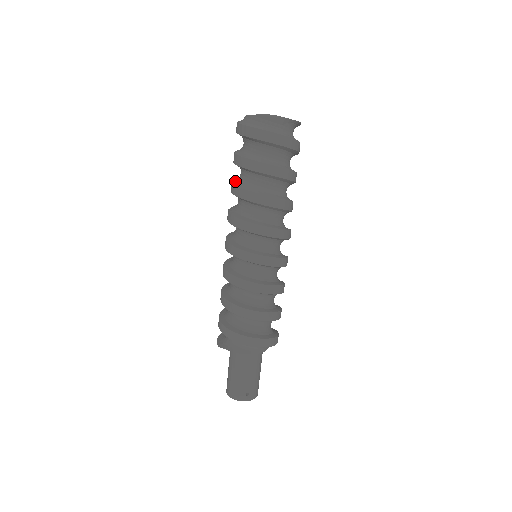
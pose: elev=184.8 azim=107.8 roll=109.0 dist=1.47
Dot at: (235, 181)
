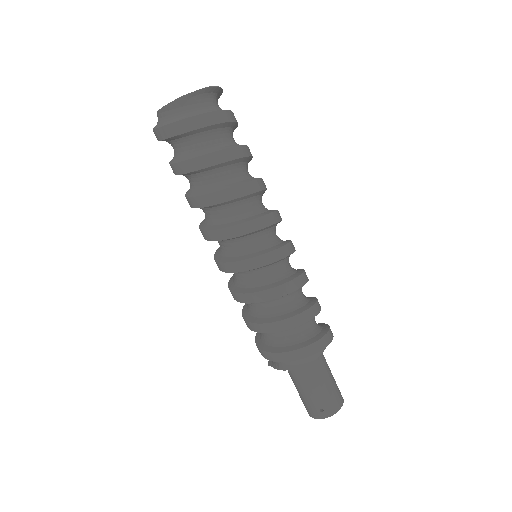
Dot at: occluded
